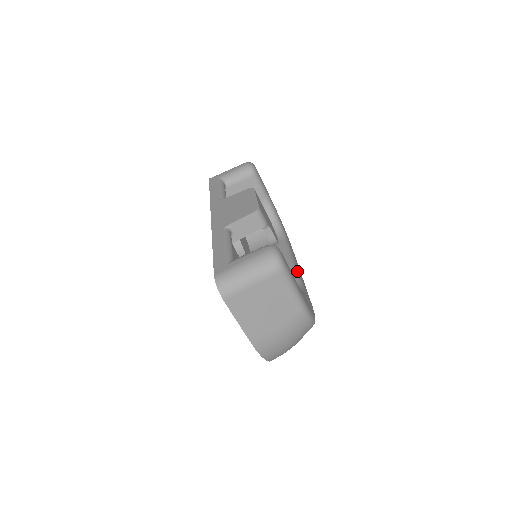
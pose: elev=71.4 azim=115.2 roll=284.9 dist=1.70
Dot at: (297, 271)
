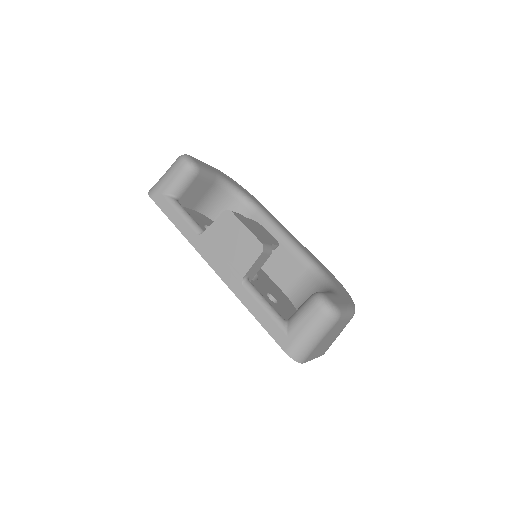
Dot at: (299, 247)
